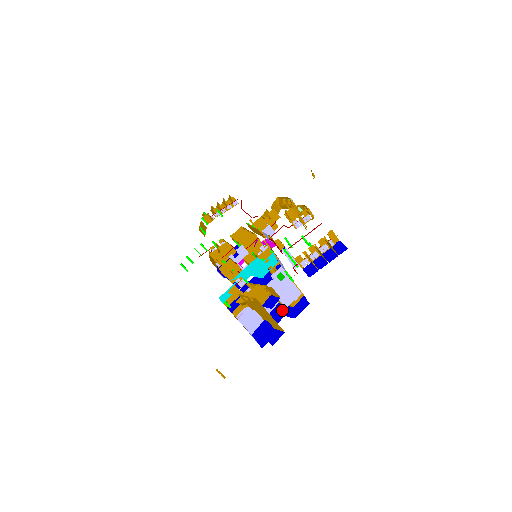
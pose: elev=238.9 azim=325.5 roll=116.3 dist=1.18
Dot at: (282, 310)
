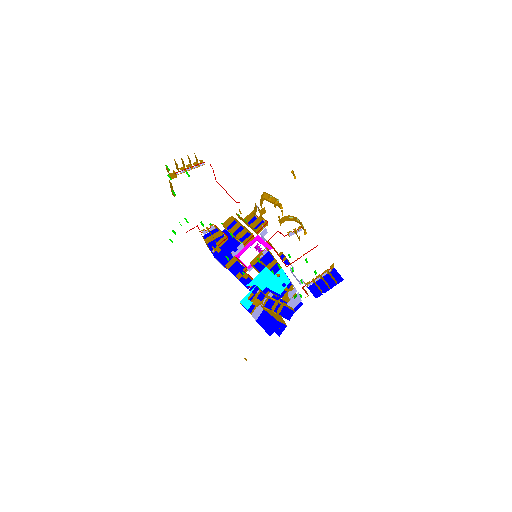
Dot at: occluded
